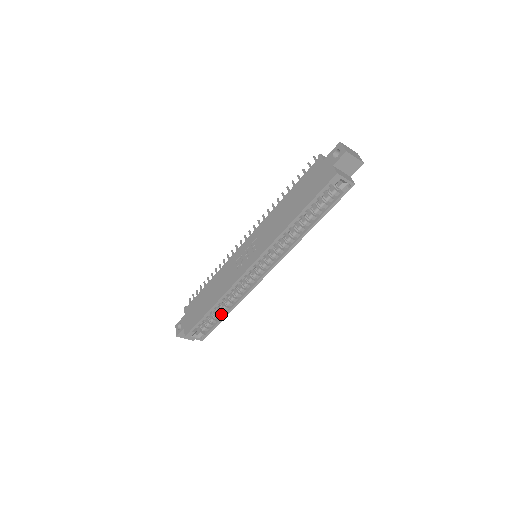
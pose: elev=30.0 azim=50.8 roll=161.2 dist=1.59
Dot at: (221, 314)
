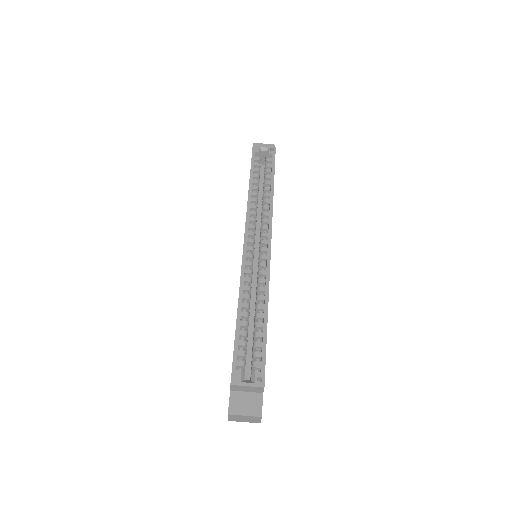
Dot at: (262, 332)
